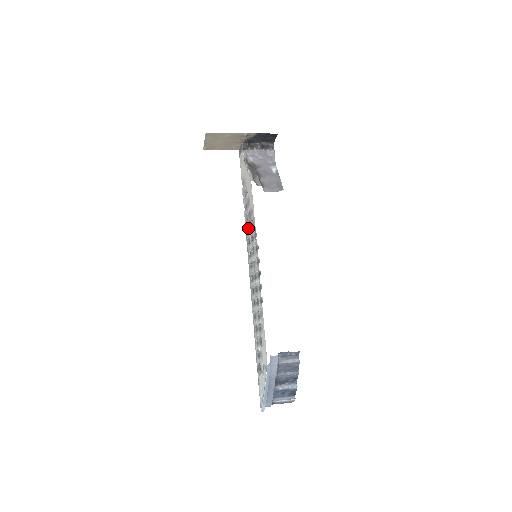
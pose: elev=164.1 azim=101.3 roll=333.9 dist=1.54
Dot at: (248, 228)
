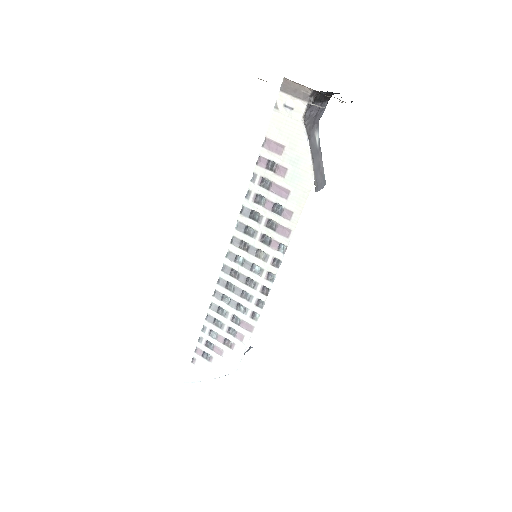
Dot at: (252, 211)
